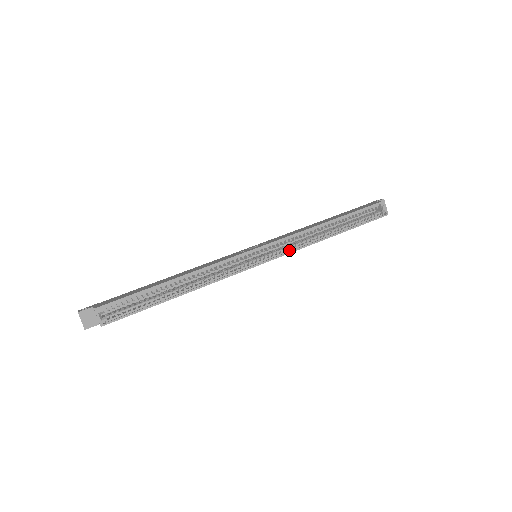
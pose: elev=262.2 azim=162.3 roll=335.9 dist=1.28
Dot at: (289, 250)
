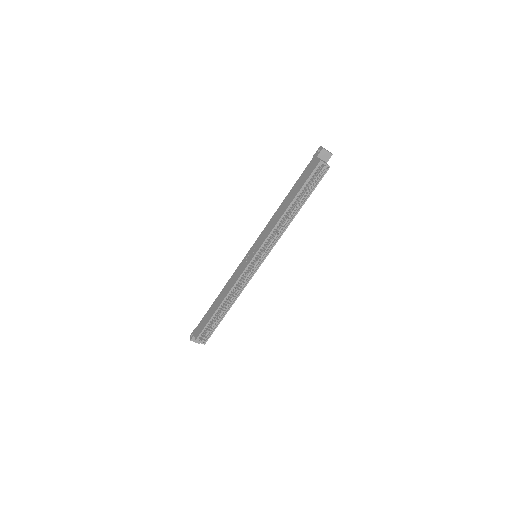
Dot at: (272, 244)
